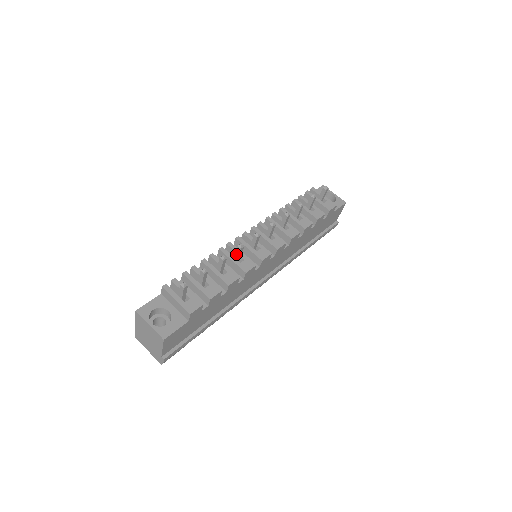
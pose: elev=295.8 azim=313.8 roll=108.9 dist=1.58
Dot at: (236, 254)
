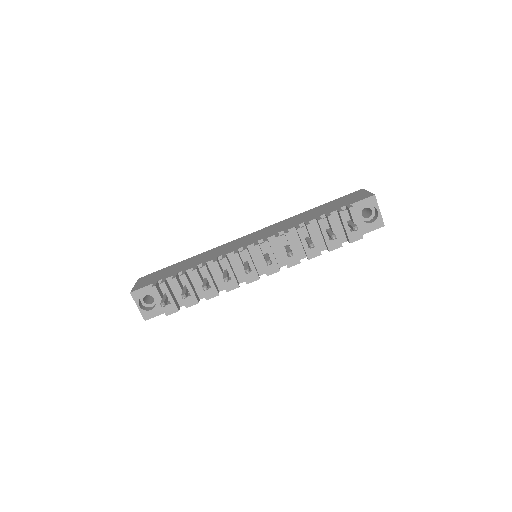
Dot at: (224, 276)
